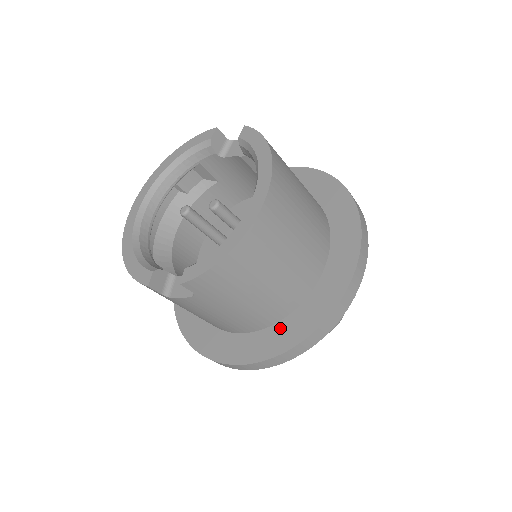
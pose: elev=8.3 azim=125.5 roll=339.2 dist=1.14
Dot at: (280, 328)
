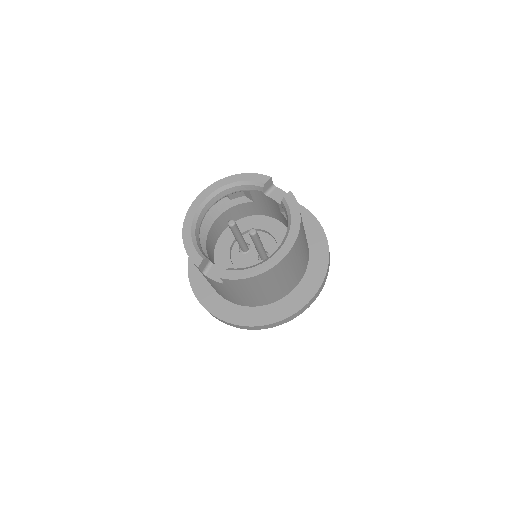
Dot at: (256, 311)
